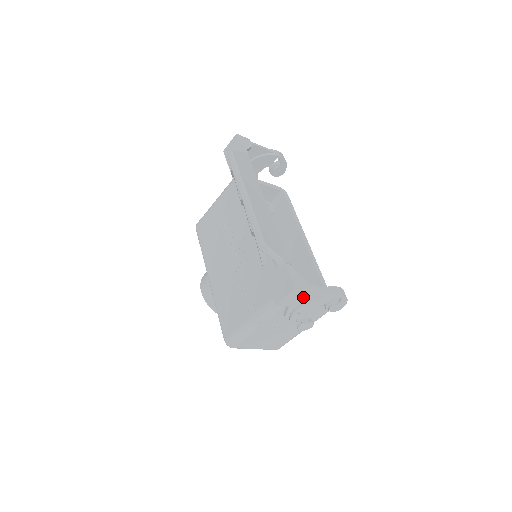
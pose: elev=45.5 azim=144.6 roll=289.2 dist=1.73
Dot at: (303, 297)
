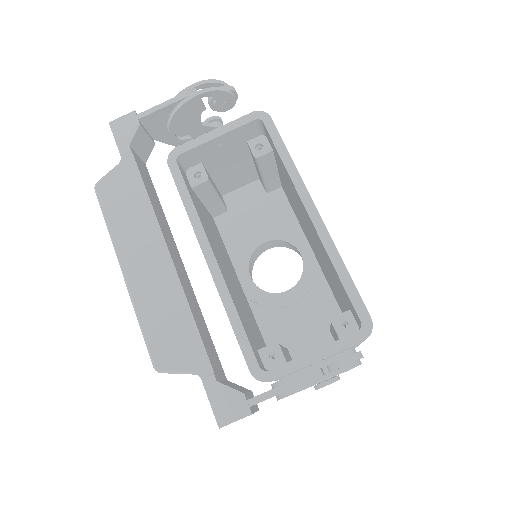
Dot at: occluded
